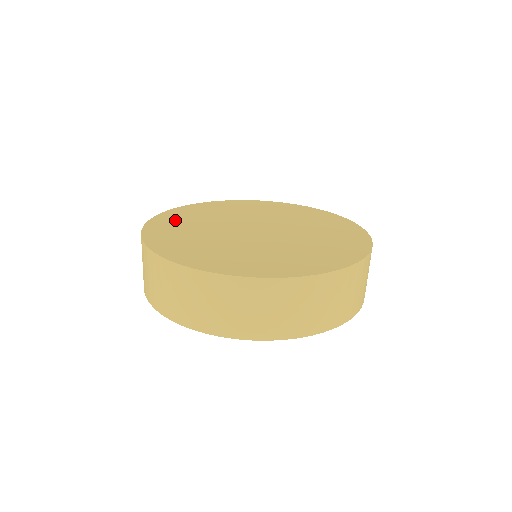
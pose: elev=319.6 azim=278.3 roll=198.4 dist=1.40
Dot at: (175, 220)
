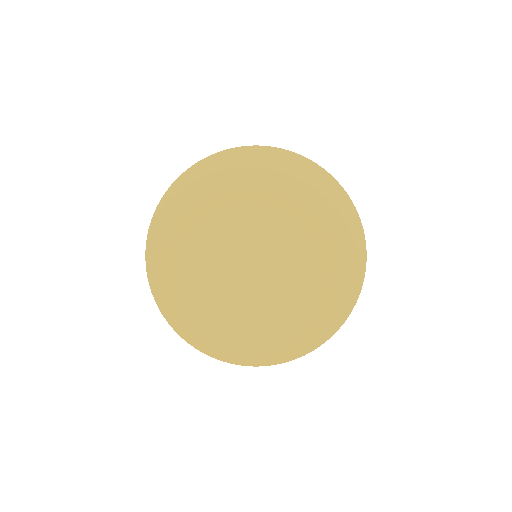
Dot at: (180, 294)
